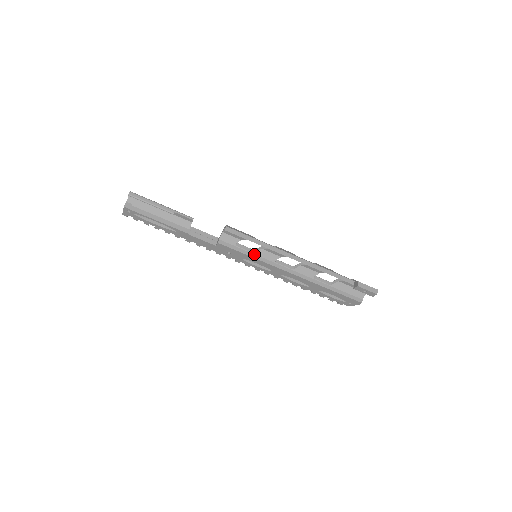
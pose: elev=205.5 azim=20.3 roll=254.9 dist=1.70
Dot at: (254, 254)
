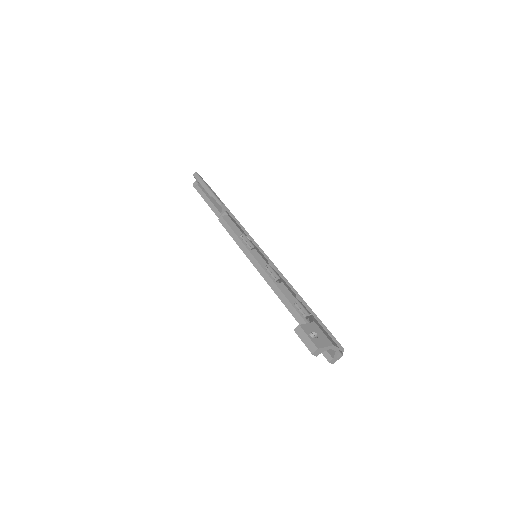
Dot at: occluded
